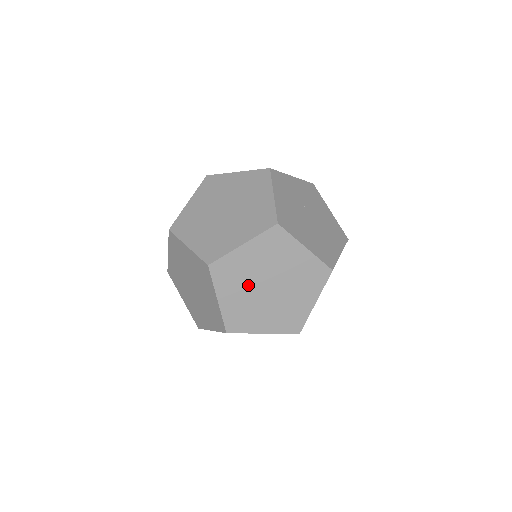
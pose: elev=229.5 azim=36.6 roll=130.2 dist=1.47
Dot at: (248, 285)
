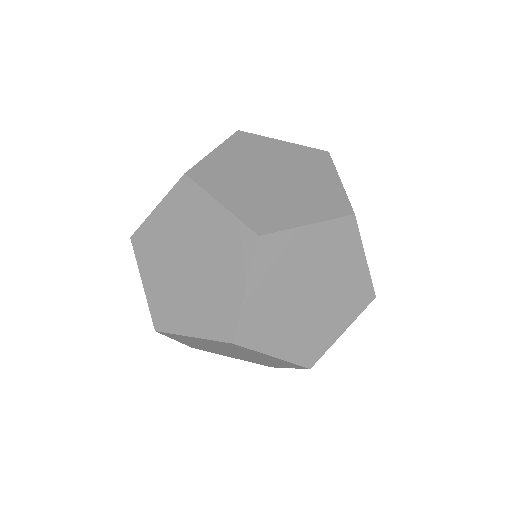
Dot at: (289, 283)
